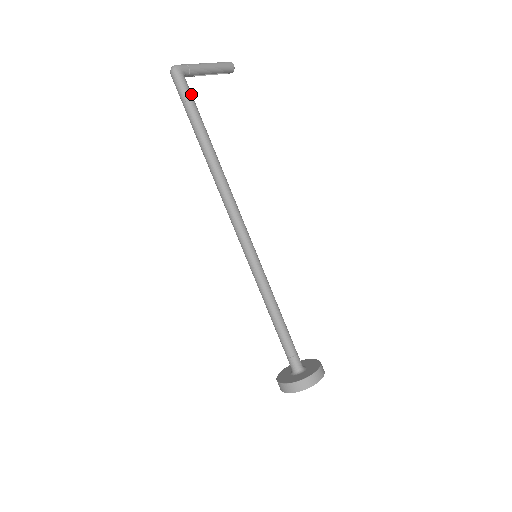
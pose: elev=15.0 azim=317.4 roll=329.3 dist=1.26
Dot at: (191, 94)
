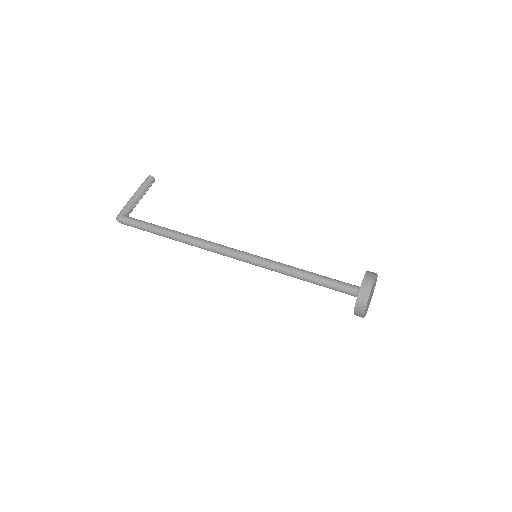
Dot at: (136, 220)
